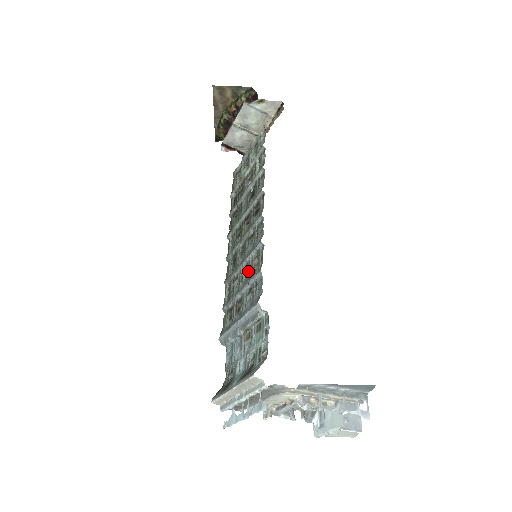
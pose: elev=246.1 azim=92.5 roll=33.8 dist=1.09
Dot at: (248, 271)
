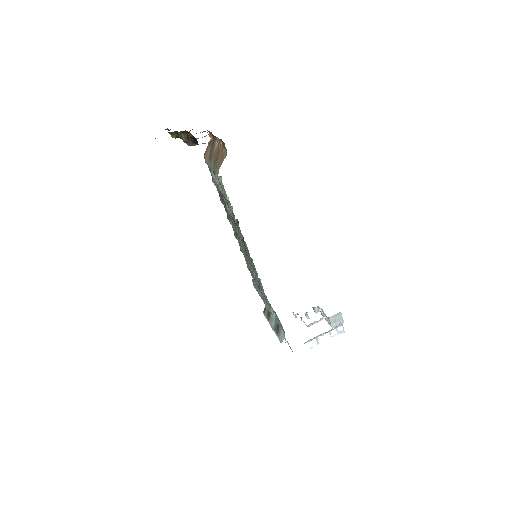
Dot at: (256, 277)
